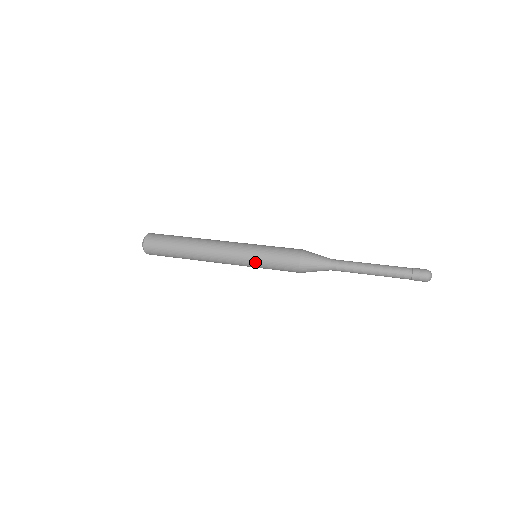
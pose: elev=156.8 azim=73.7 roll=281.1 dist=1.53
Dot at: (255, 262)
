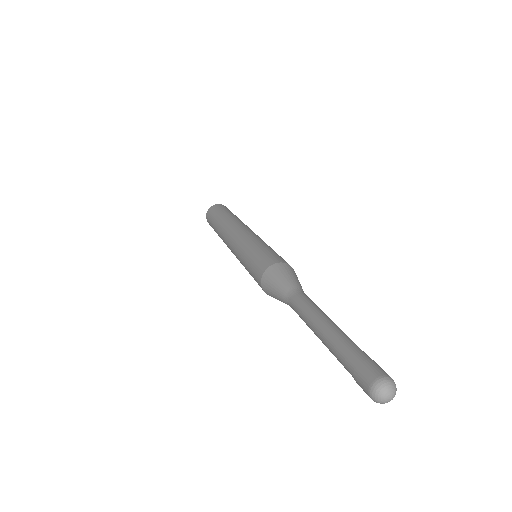
Dot at: (244, 250)
